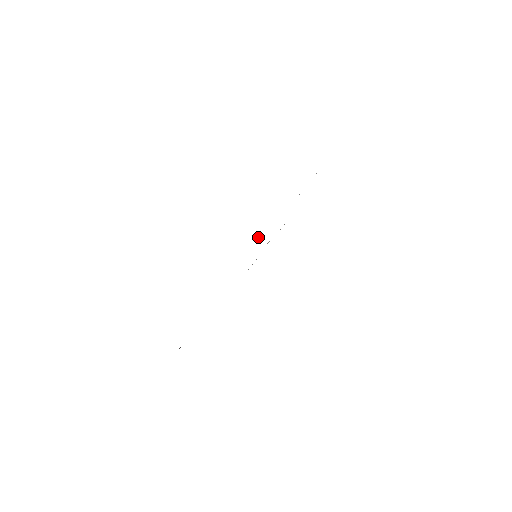
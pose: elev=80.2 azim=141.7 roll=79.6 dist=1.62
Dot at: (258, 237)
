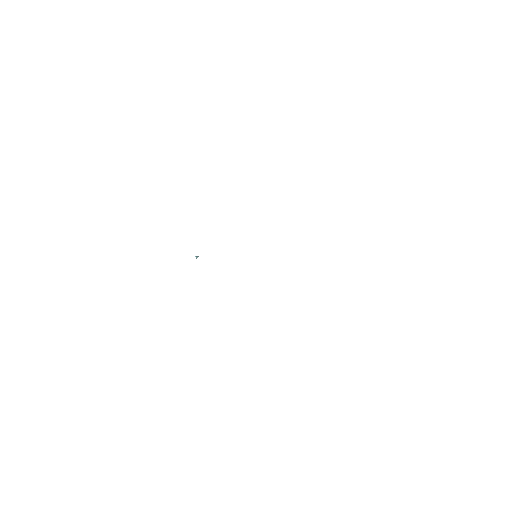
Dot at: (196, 257)
